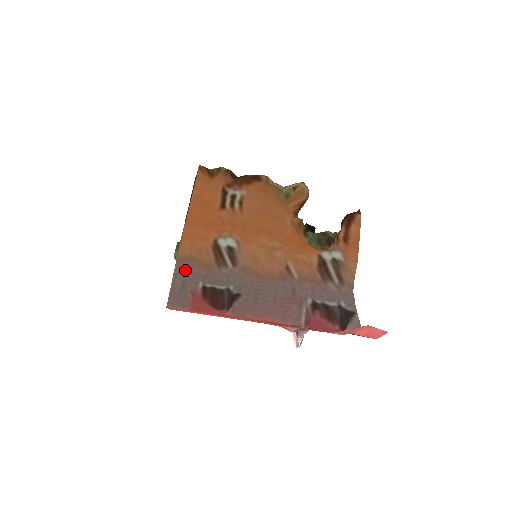
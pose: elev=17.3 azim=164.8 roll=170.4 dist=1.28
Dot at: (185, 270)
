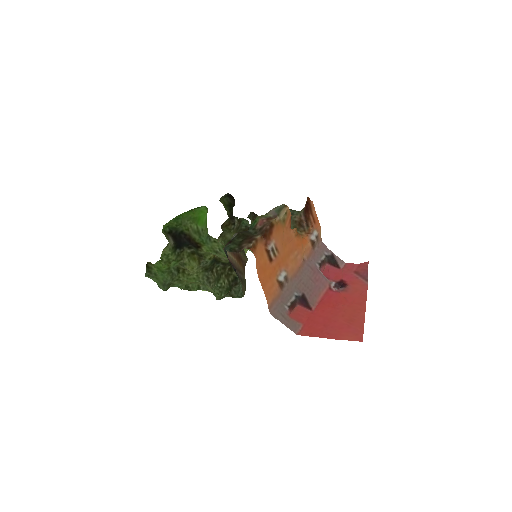
Dot at: (274, 309)
